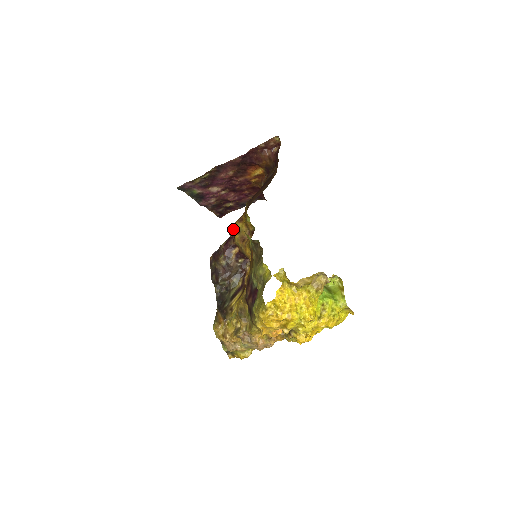
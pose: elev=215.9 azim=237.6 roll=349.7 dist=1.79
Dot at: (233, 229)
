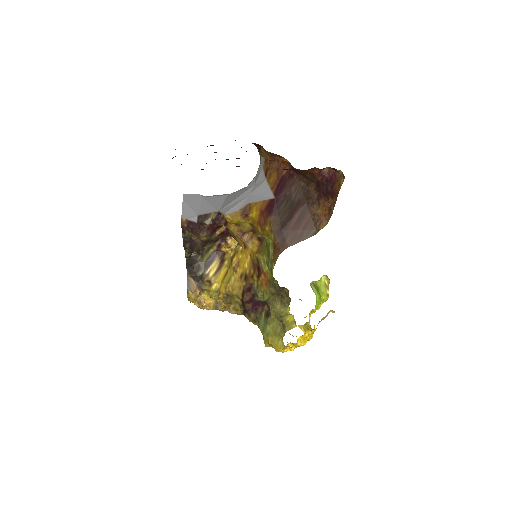
Dot at: (232, 222)
